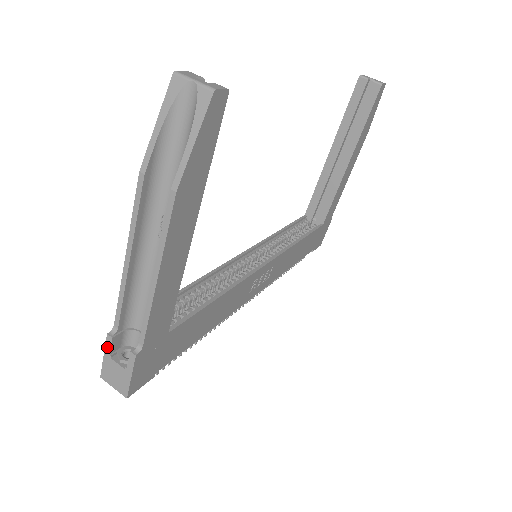
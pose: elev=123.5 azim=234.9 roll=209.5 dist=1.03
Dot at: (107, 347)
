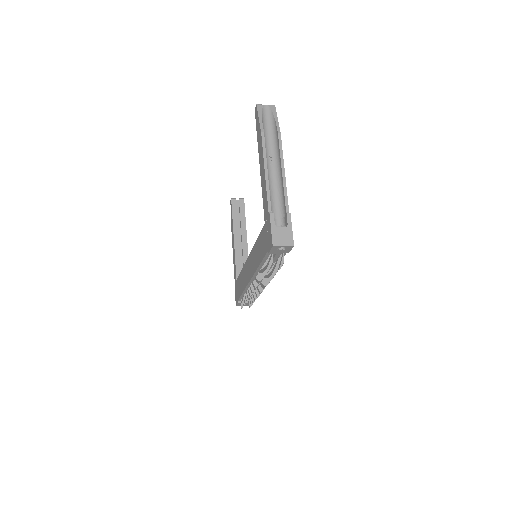
Dot at: (272, 222)
